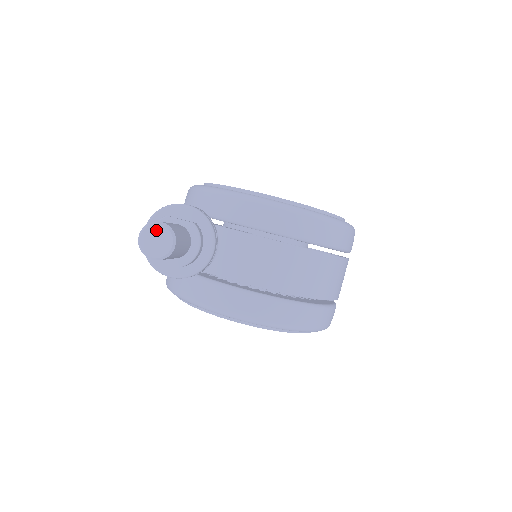
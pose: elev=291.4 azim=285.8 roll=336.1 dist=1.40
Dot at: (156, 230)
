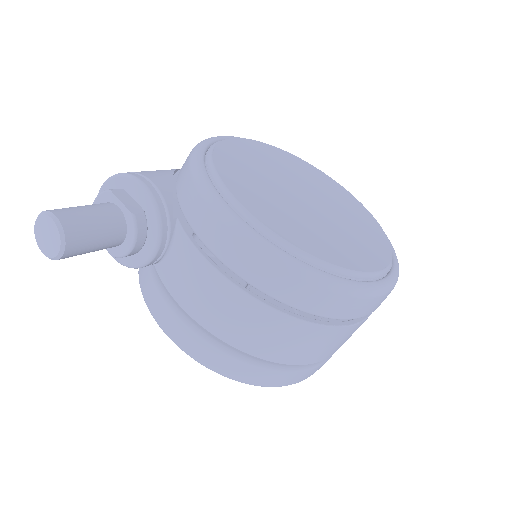
Dot at: (48, 224)
